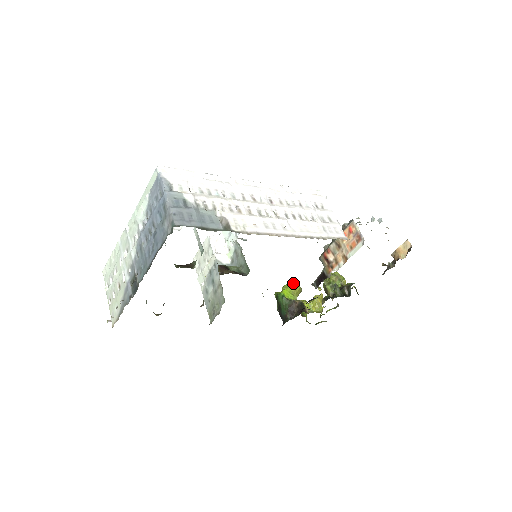
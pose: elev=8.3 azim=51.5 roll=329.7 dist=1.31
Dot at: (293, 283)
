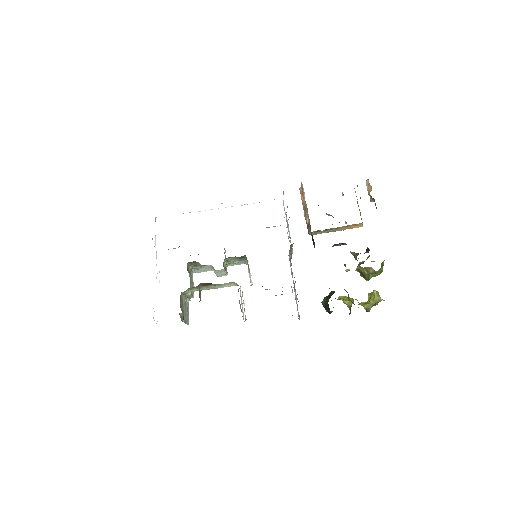
Dot at: (339, 296)
